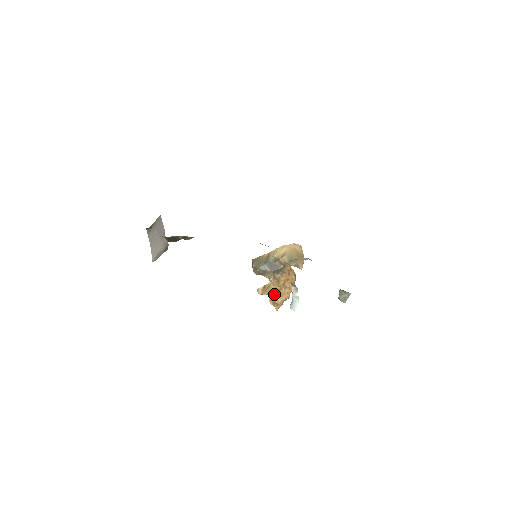
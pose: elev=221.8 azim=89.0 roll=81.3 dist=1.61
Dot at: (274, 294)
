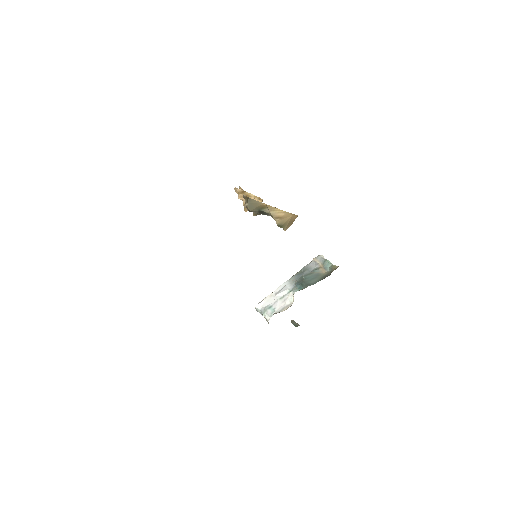
Dot at: occluded
